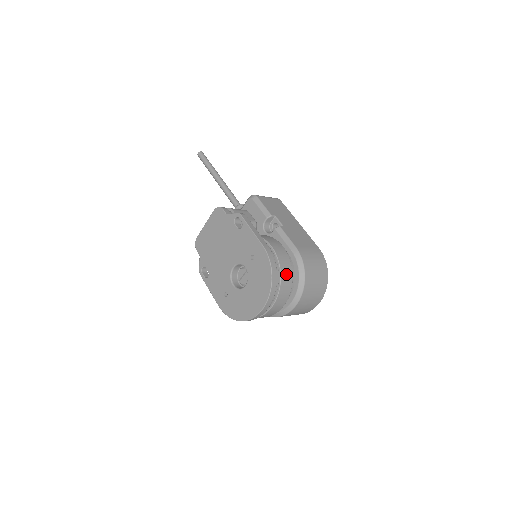
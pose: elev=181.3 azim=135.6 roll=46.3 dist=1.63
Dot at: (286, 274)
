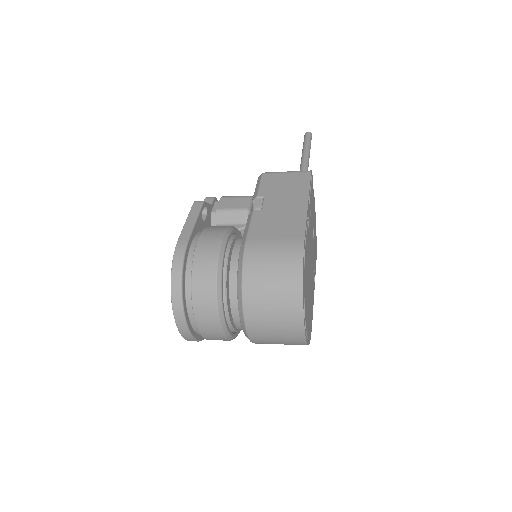
Dot at: (203, 278)
